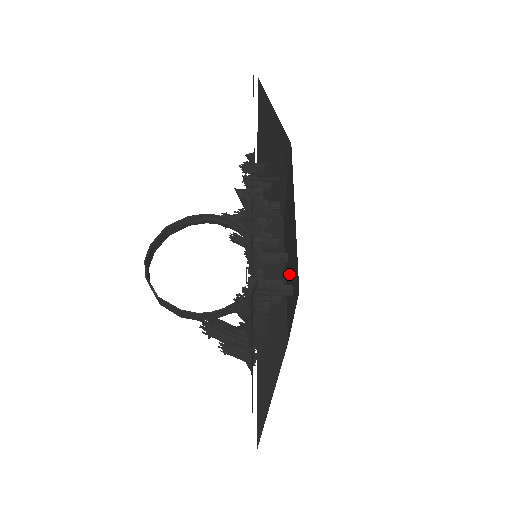
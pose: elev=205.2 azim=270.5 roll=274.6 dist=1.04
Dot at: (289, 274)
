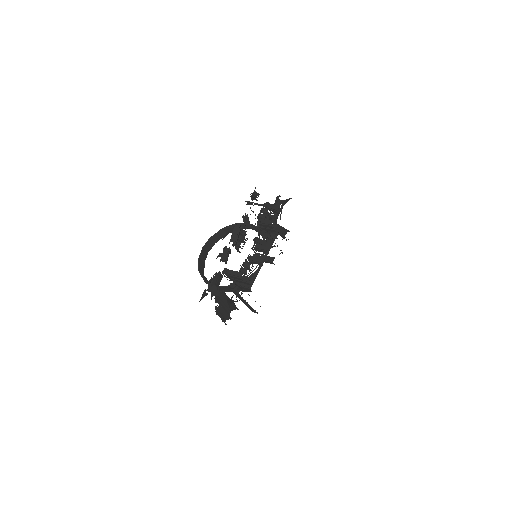
Dot at: occluded
